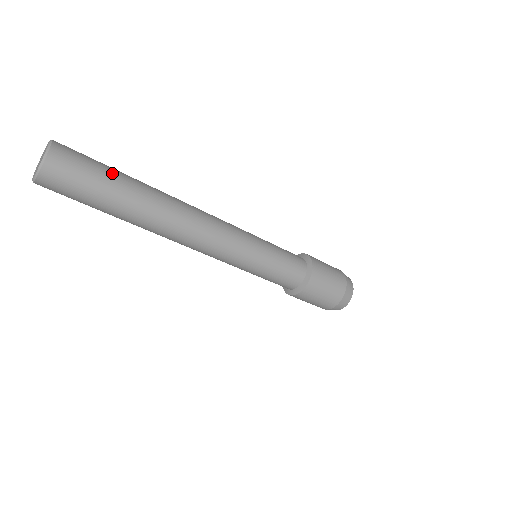
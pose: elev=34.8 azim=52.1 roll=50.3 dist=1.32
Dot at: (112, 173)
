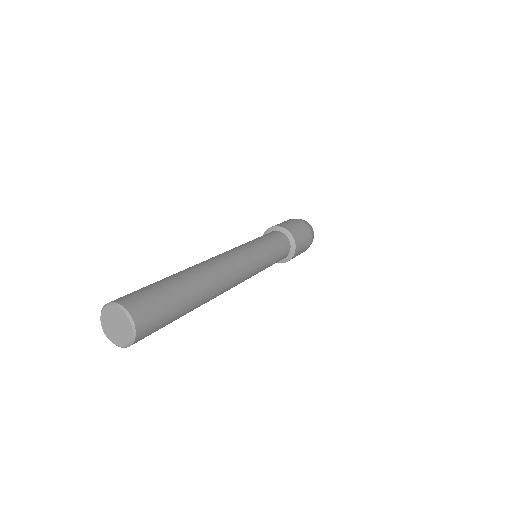
Dot at: occluded
